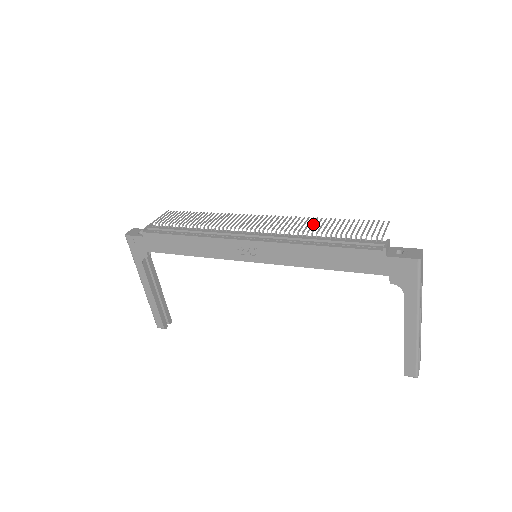
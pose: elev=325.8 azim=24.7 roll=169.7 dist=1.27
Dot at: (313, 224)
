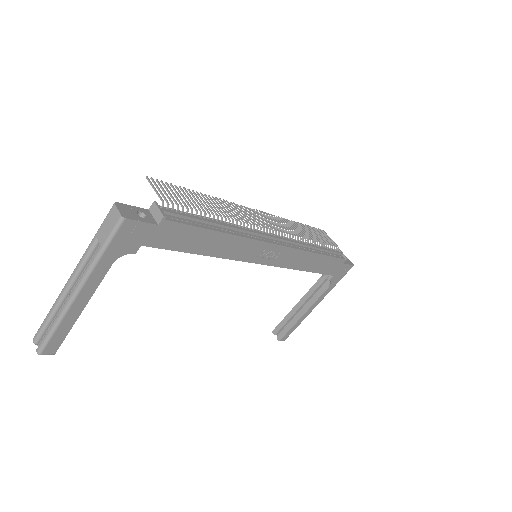
Dot at: (297, 228)
